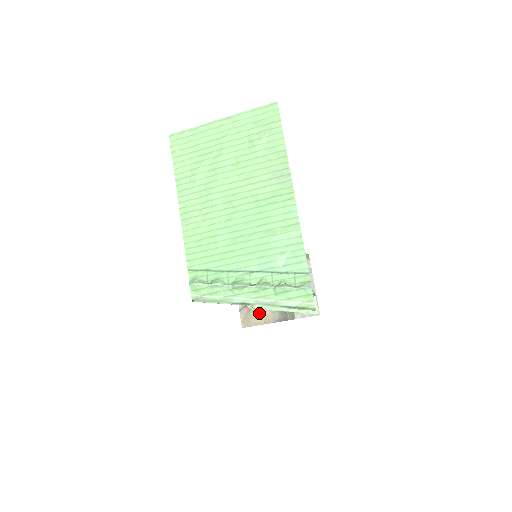
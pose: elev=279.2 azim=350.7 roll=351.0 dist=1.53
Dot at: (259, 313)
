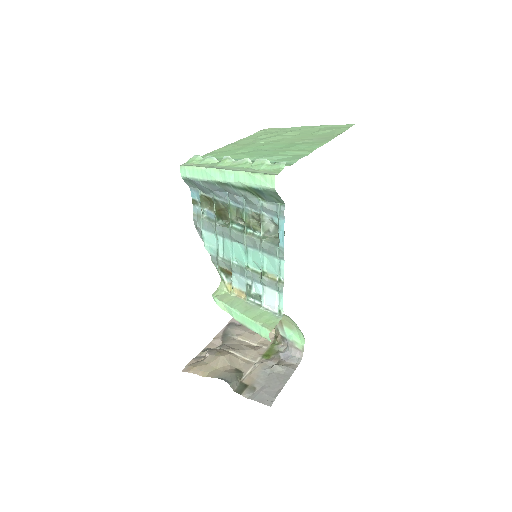
Dot at: (211, 364)
